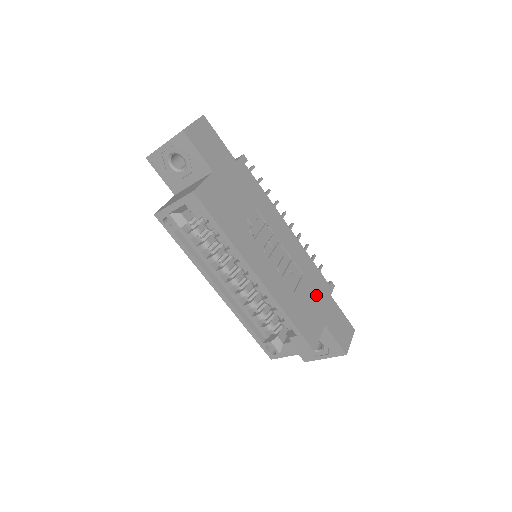
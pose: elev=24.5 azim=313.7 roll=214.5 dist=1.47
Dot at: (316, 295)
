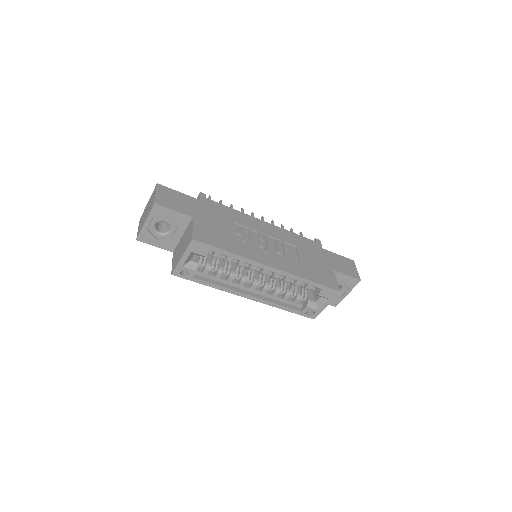
Dot at: (314, 254)
